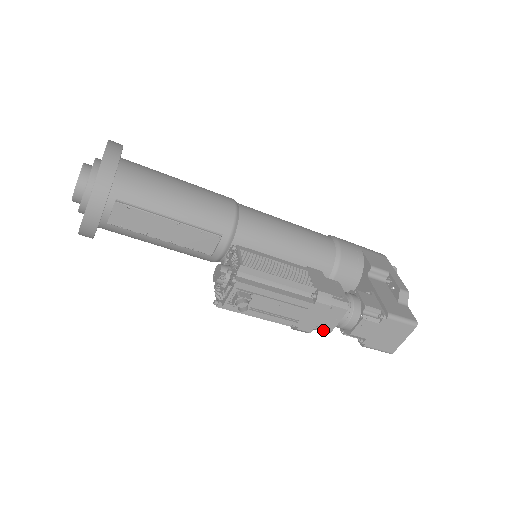
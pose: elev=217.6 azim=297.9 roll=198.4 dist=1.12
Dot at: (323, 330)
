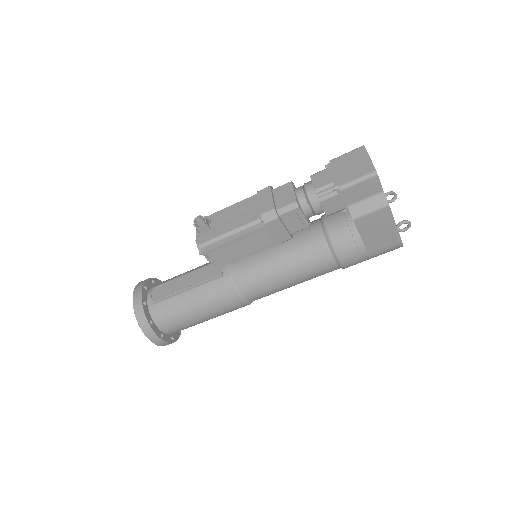
Dot at: (288, 204)
